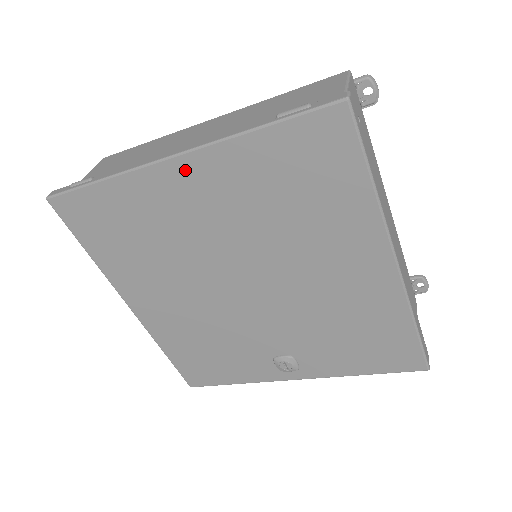
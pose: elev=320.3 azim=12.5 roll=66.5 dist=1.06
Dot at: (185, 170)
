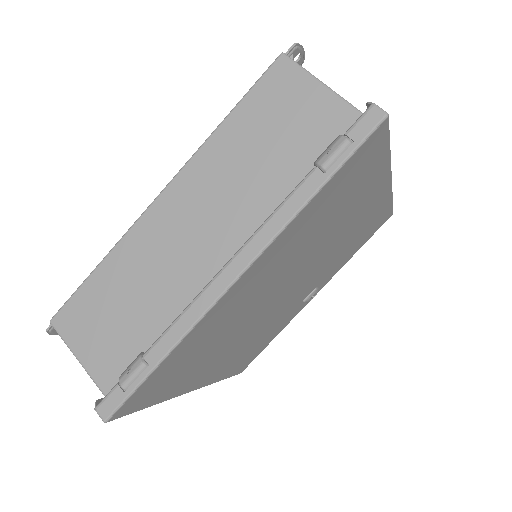
Dot at: (250, 274)
